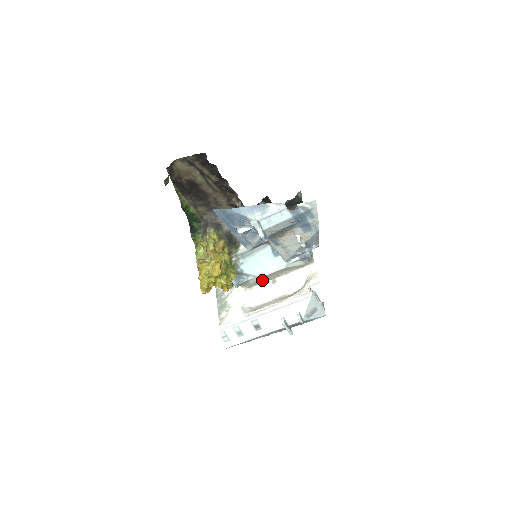
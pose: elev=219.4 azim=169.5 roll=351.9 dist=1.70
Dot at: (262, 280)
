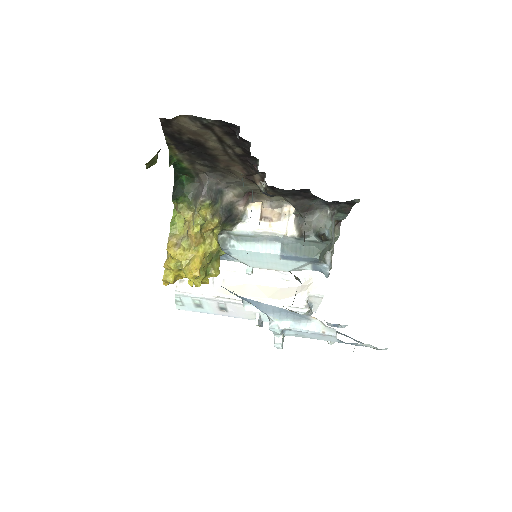
Dot at: (251, 270)
